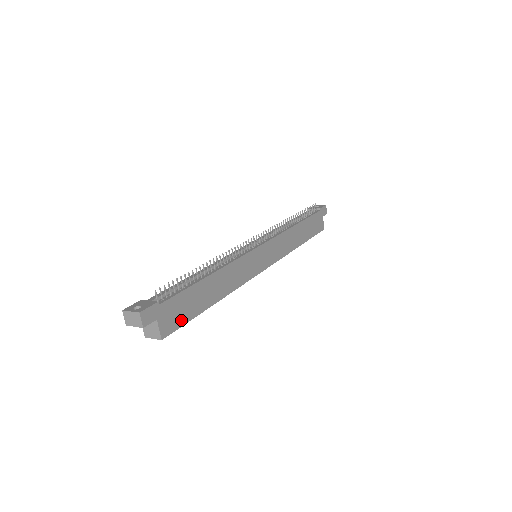
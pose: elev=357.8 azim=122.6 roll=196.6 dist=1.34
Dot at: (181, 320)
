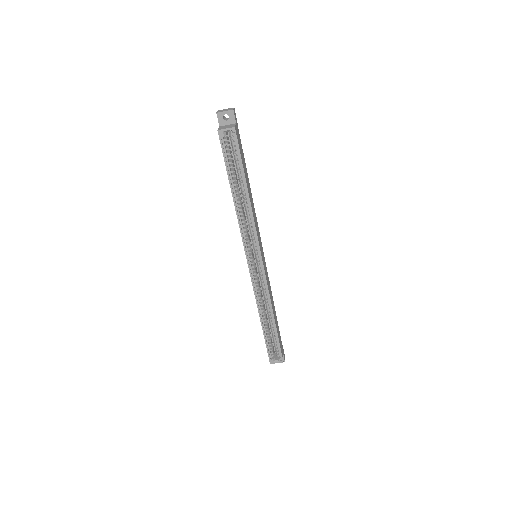
Dot at: (240, 149)
